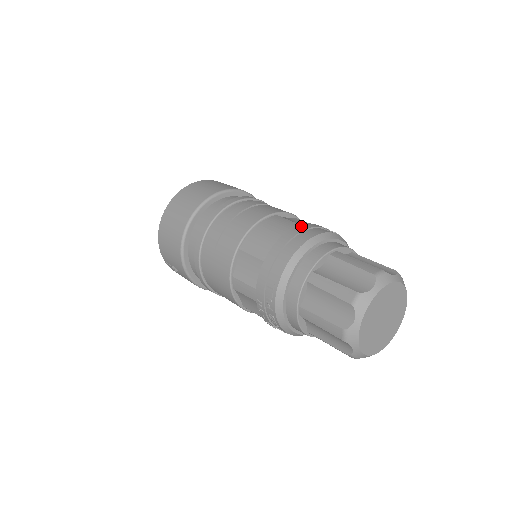
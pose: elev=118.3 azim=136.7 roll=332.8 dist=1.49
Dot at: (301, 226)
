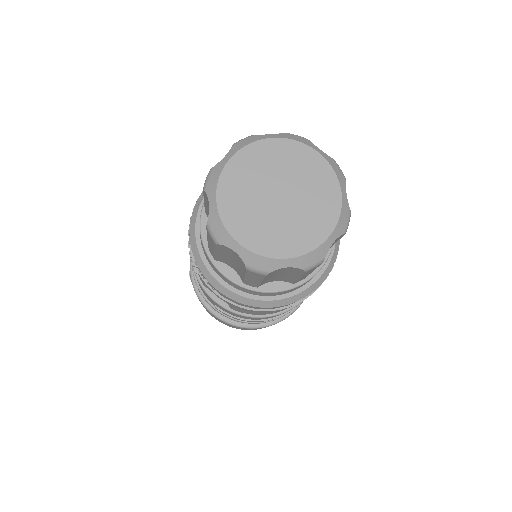
Dot at: occluded
